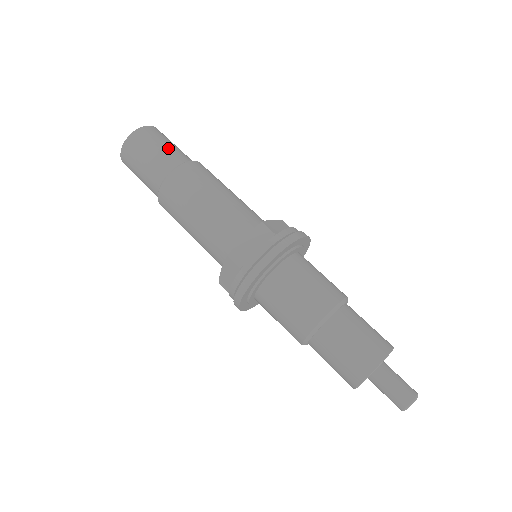
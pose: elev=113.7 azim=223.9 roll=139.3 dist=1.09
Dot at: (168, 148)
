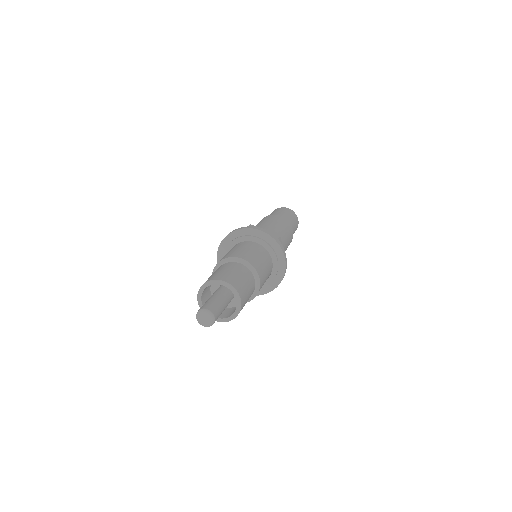
Dot at: (277, 213)
